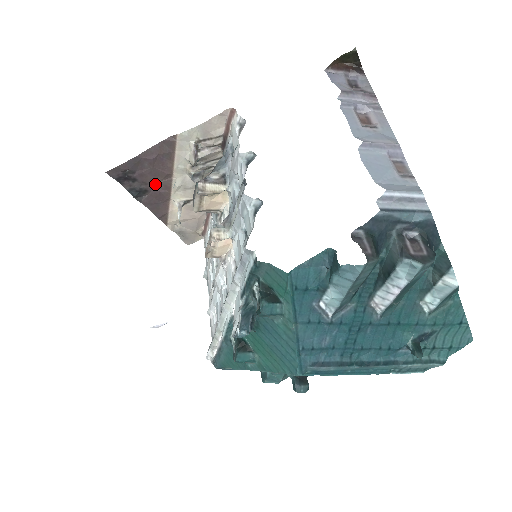
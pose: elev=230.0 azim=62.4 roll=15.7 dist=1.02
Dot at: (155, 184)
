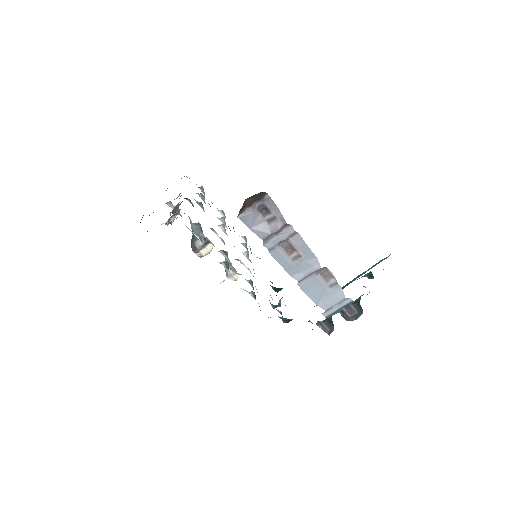
Dot at: occluded
